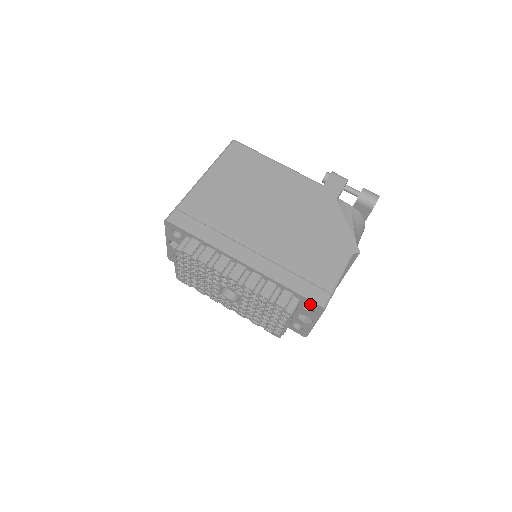
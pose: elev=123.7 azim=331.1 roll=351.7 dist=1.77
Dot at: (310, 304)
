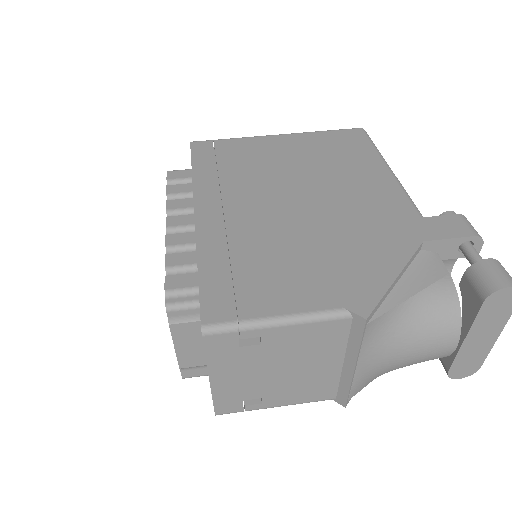
Dot at: occluded
